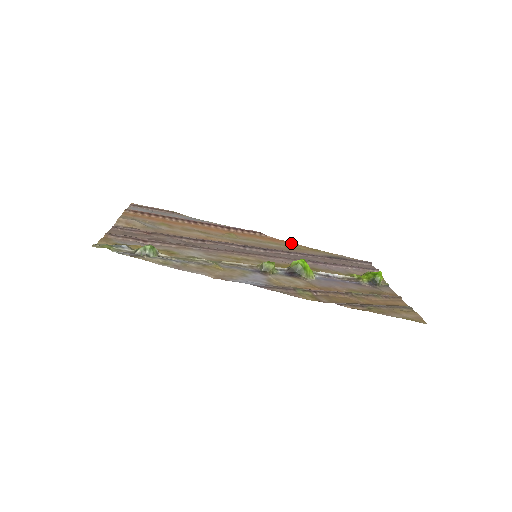
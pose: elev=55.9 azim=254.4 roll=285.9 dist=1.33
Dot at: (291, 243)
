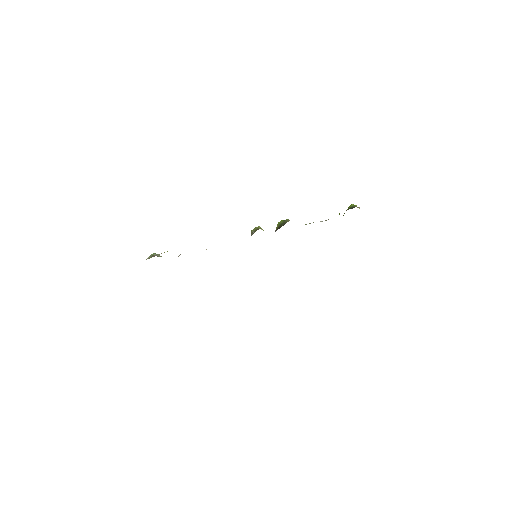
Dot at: occluded
